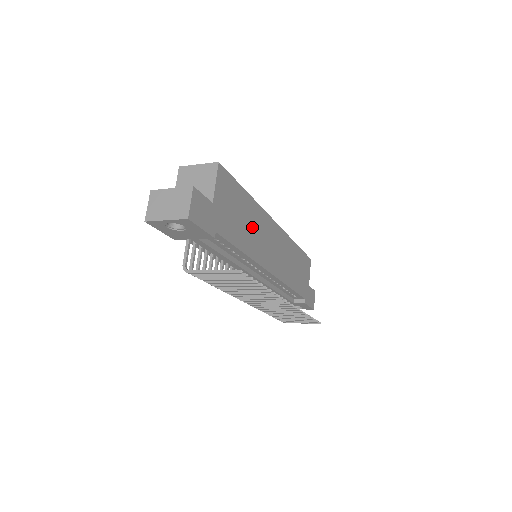
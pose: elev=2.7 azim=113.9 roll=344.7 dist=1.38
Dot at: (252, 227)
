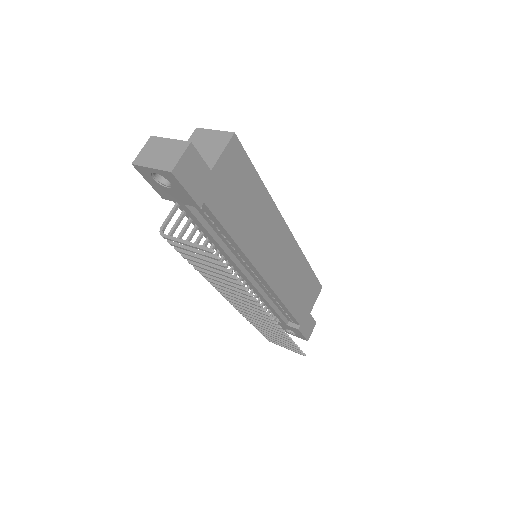
Dot at: (255, 219)
